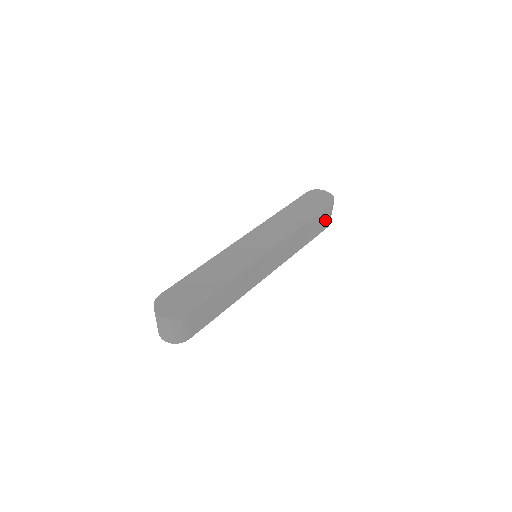
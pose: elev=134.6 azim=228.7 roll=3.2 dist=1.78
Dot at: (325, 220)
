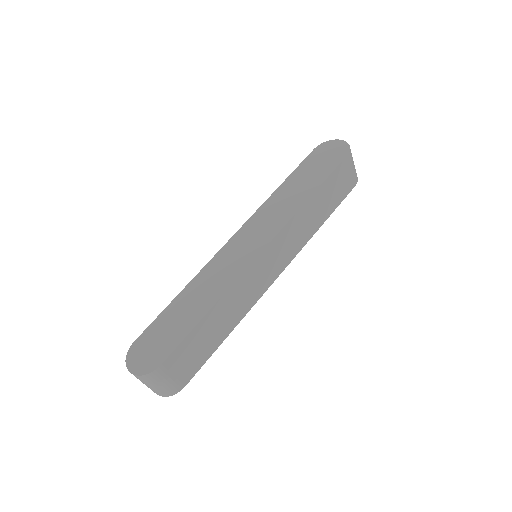
Dot at: (345, 179)
